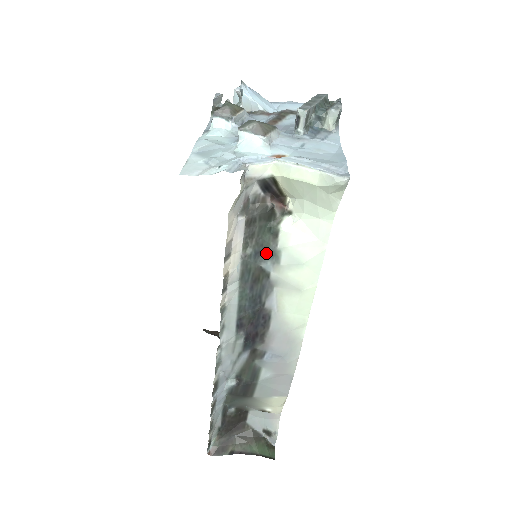
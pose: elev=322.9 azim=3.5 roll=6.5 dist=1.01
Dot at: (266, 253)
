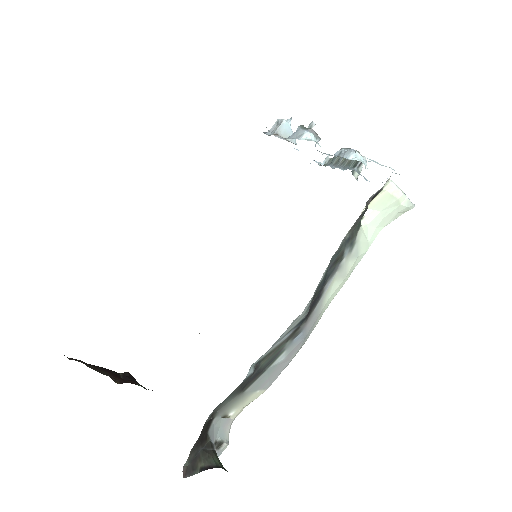
Dot at: (351, 241)
